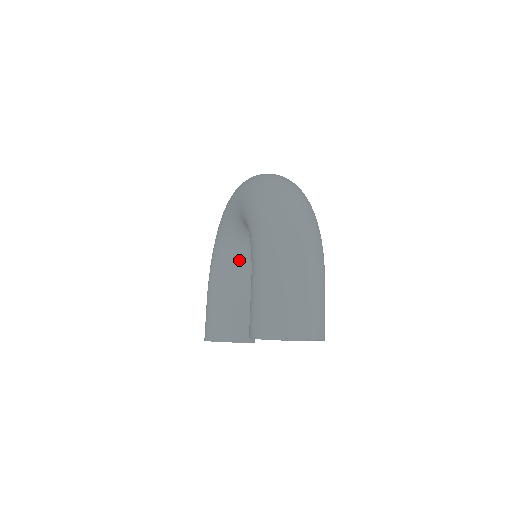
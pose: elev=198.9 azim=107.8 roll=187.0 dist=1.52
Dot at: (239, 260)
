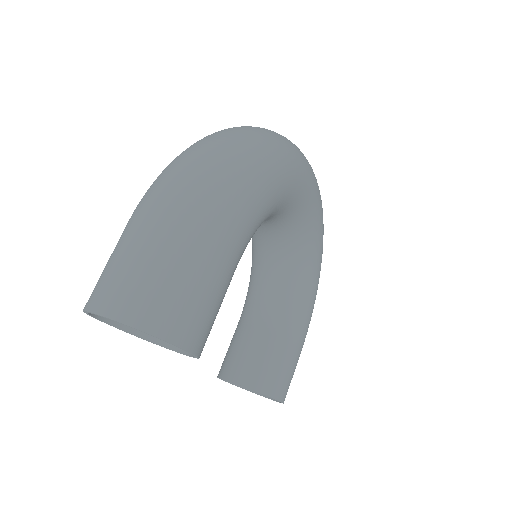
Dot at: (266, 273)
